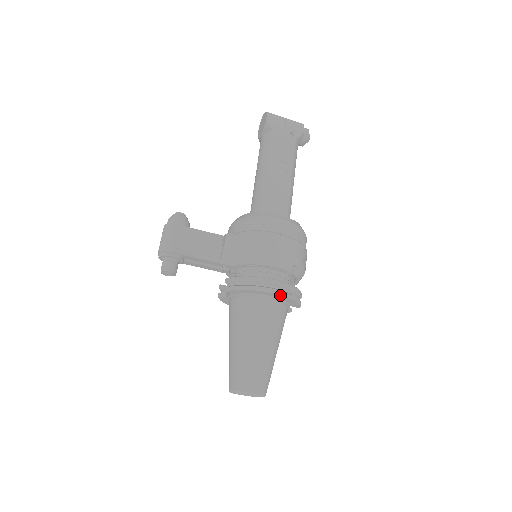
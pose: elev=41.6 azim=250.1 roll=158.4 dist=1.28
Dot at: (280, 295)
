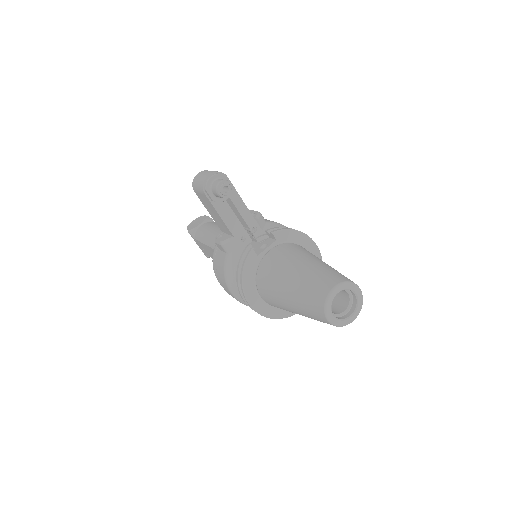
Dot at: (319, 254)
